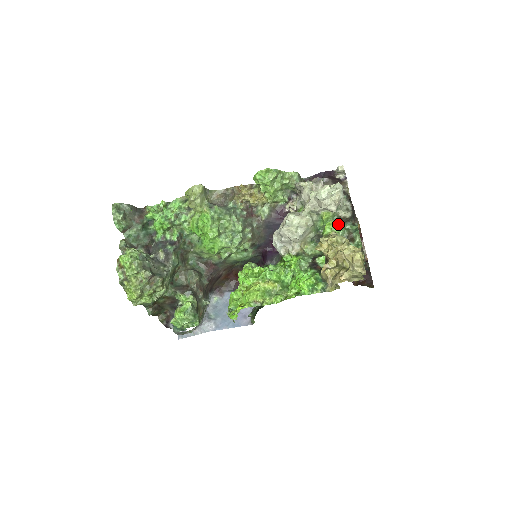
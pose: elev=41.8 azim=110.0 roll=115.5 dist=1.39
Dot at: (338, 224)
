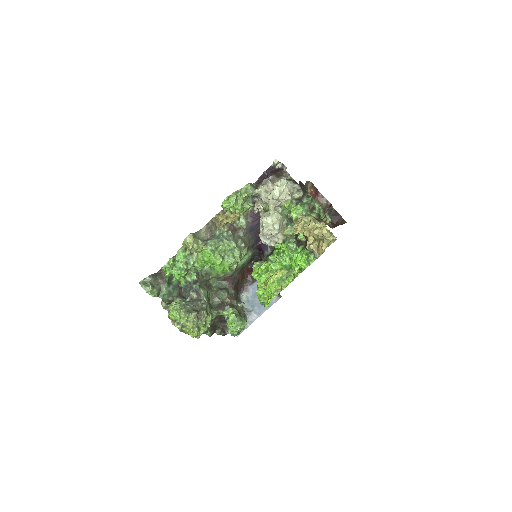
Dot at: (298, 208)
